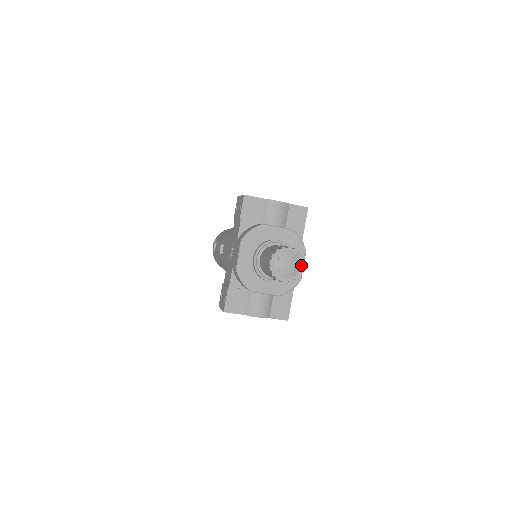
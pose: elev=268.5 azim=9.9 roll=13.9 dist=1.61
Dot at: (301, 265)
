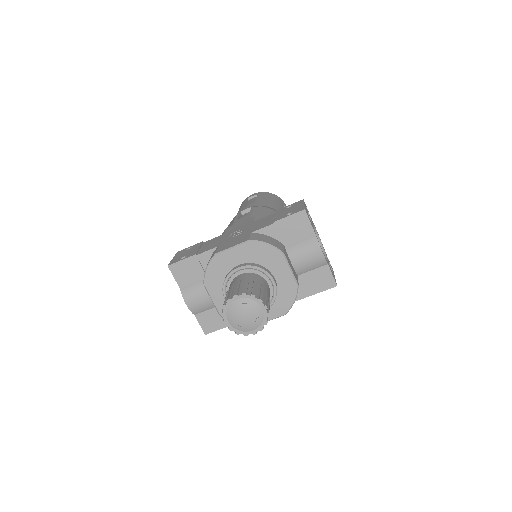
Dot at: (255, 330)
